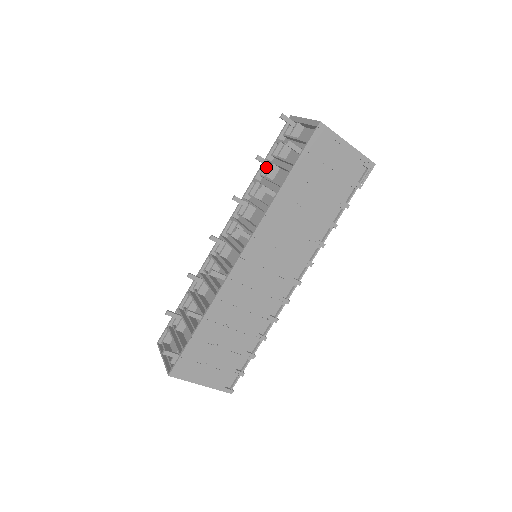
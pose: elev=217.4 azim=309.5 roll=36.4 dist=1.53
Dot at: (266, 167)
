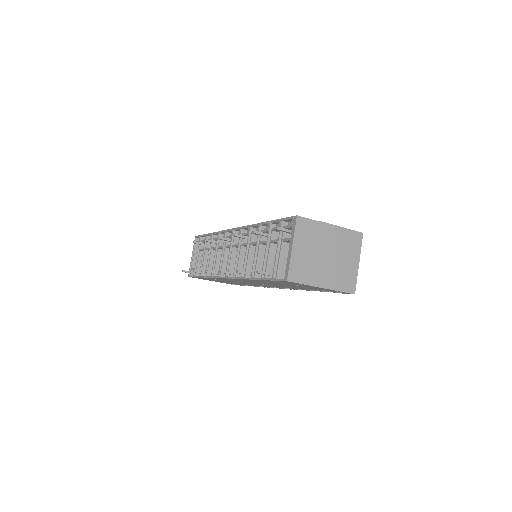
Dot at: (266, 231)
